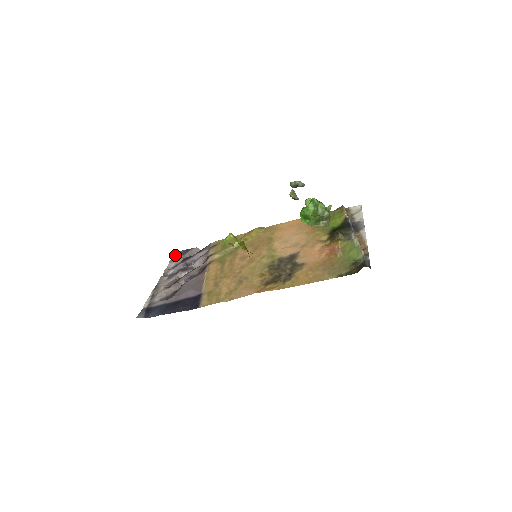
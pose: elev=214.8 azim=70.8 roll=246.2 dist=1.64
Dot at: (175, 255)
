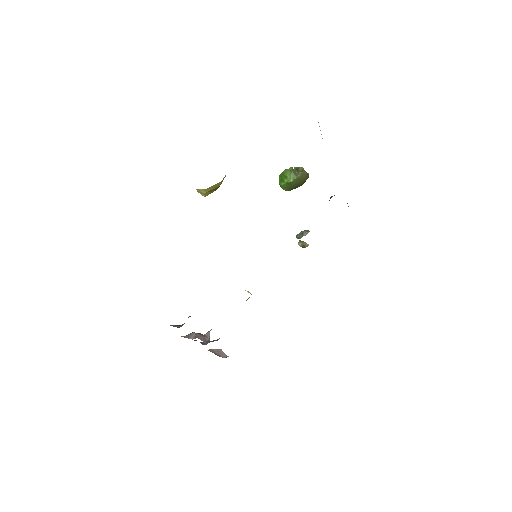
Dot at: occluded
